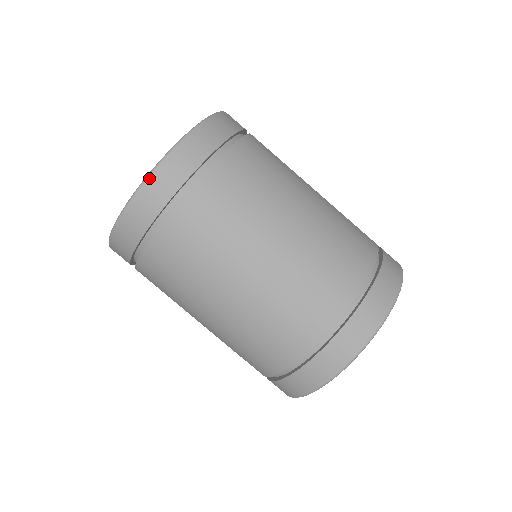
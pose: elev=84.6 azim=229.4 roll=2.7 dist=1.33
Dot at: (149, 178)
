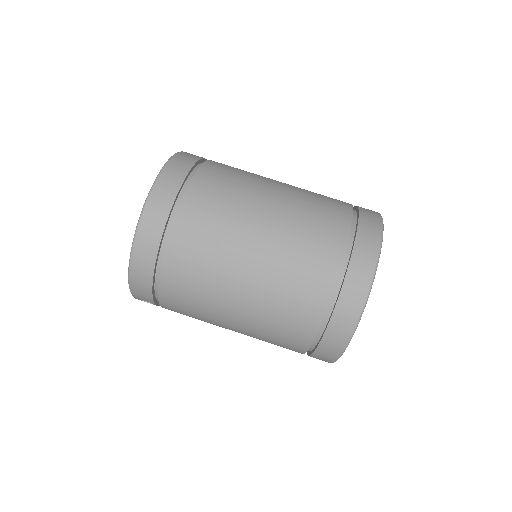
Dot at: (141, 219)
